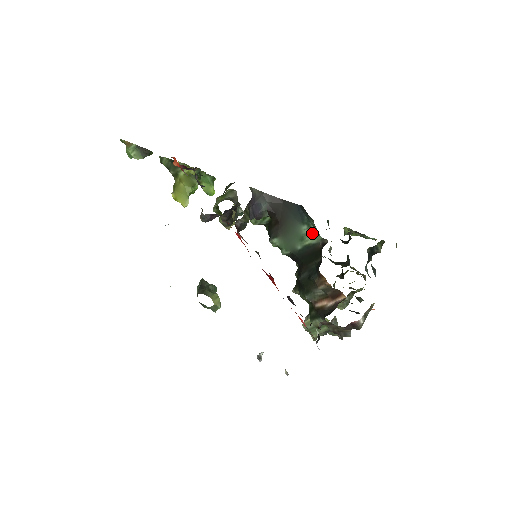
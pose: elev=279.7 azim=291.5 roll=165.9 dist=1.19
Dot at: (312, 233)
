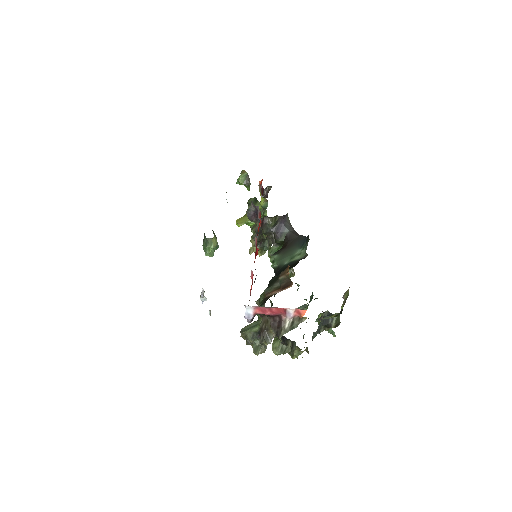
Dot at: (302, 253)
